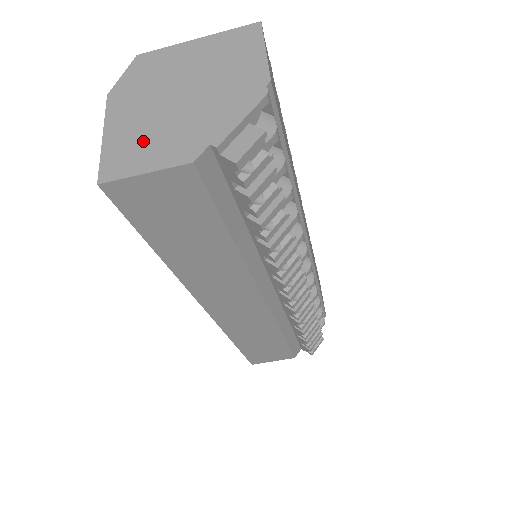
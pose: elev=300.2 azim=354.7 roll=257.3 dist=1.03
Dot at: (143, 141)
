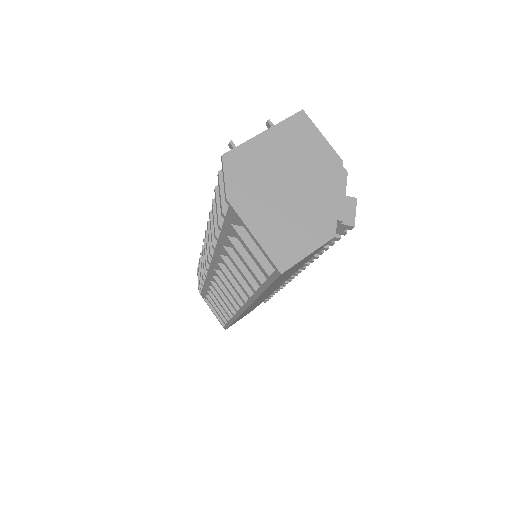
Dot at: (289, 231)
